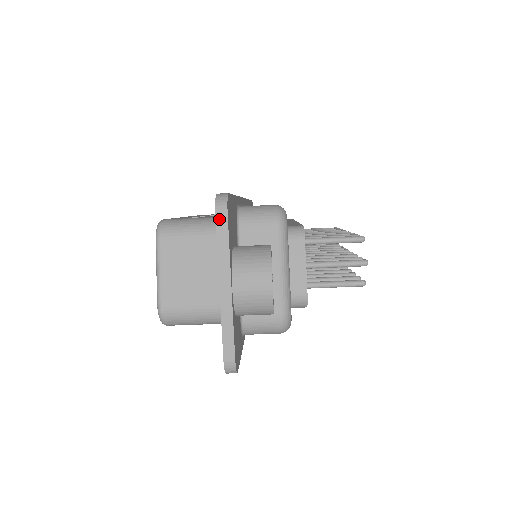
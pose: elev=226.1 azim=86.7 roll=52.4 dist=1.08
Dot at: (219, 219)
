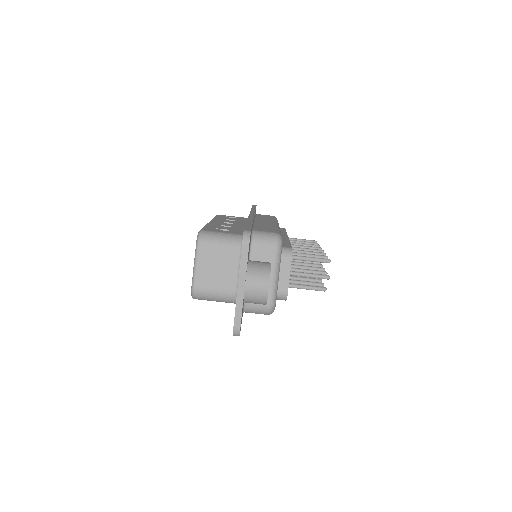
Dot at: (244, 247)
